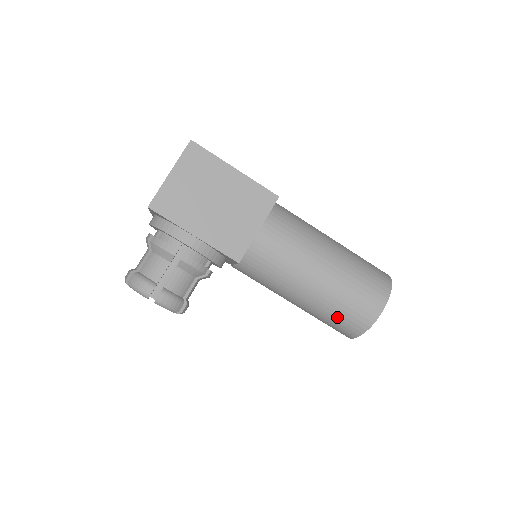
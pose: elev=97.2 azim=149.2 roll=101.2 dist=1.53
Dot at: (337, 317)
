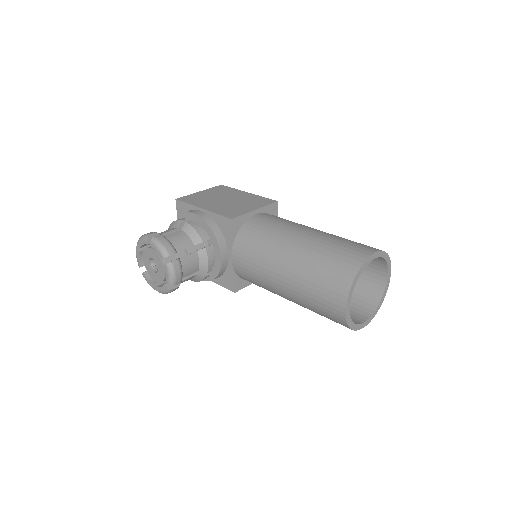
Dot at: (324, 267)
